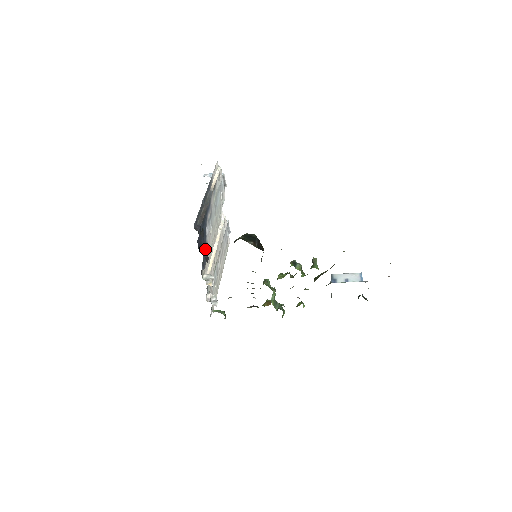
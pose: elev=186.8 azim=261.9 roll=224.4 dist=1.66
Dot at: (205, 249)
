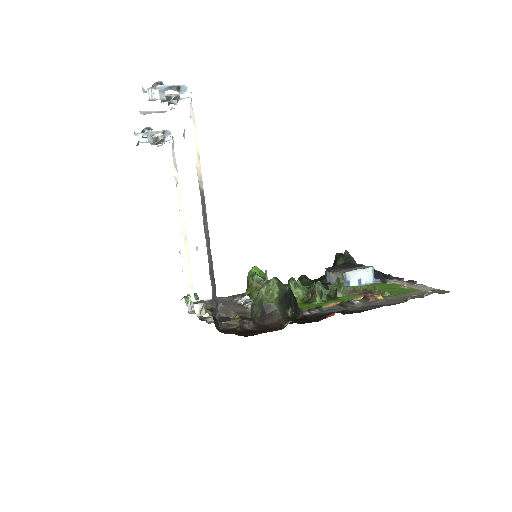
Dot at: occluded
